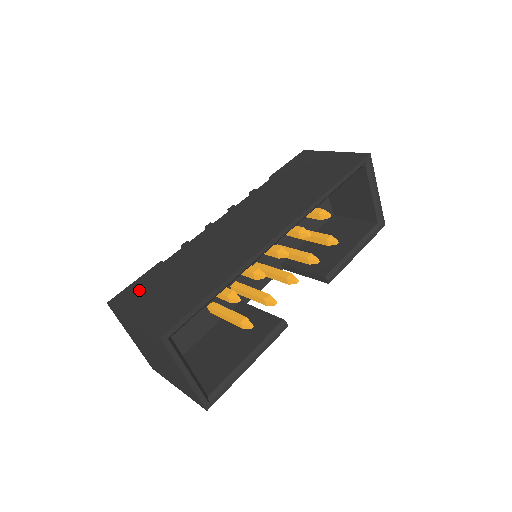
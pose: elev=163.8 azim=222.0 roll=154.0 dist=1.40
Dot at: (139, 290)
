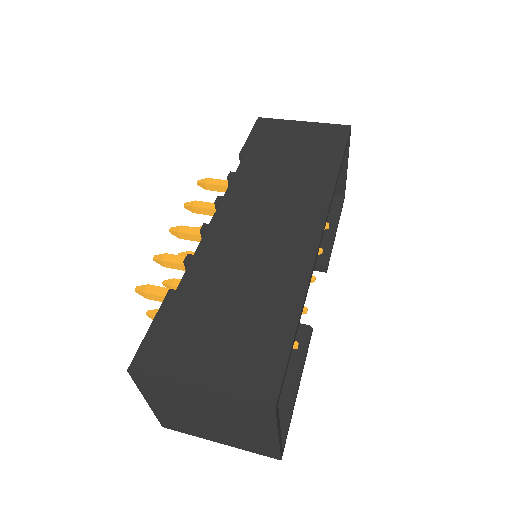
Dot at: (172, 340)
